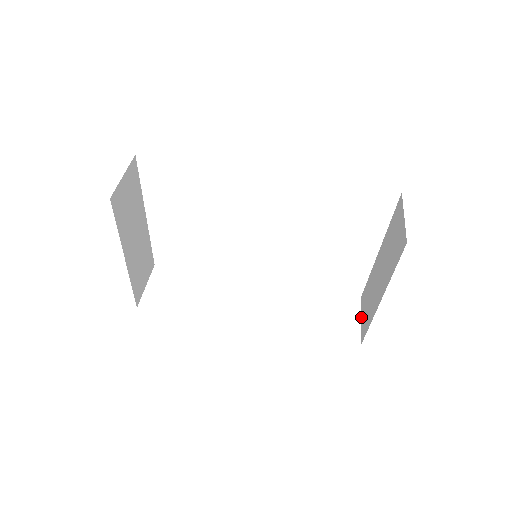
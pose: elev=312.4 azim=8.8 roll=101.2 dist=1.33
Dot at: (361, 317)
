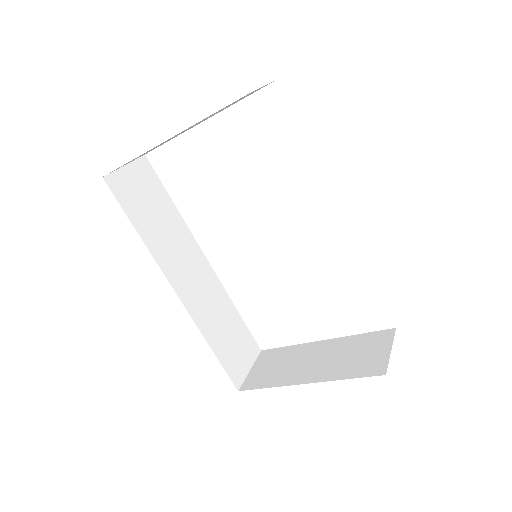
Dot at: (252, 368)
